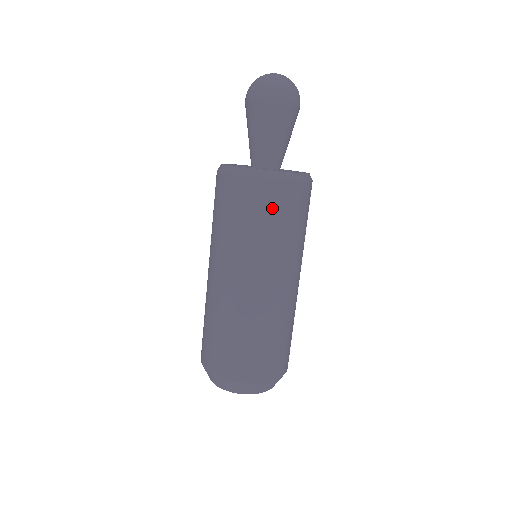
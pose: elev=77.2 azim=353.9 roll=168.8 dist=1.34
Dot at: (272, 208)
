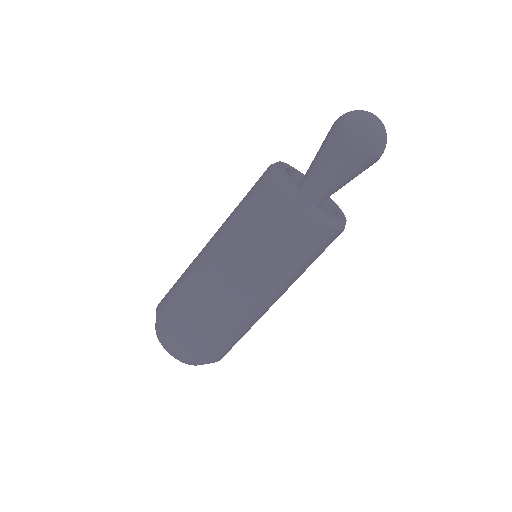
Dot at: (321, 250)
